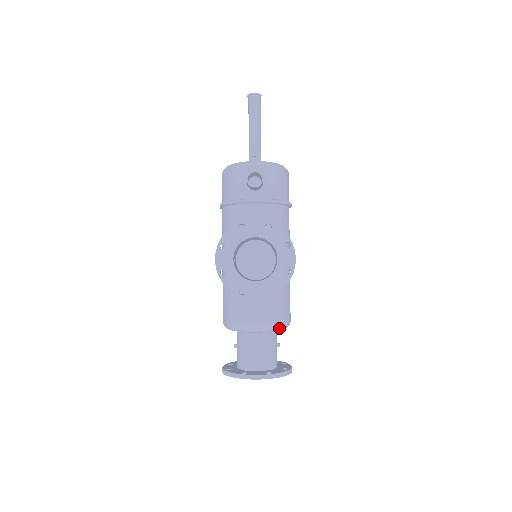
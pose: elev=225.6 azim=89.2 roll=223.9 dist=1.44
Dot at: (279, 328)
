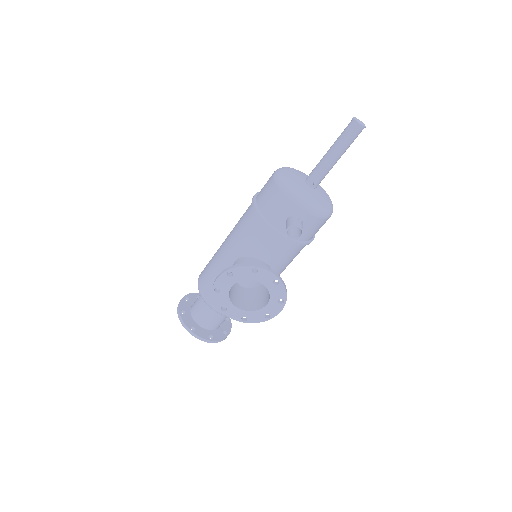
Dot at: occluded
